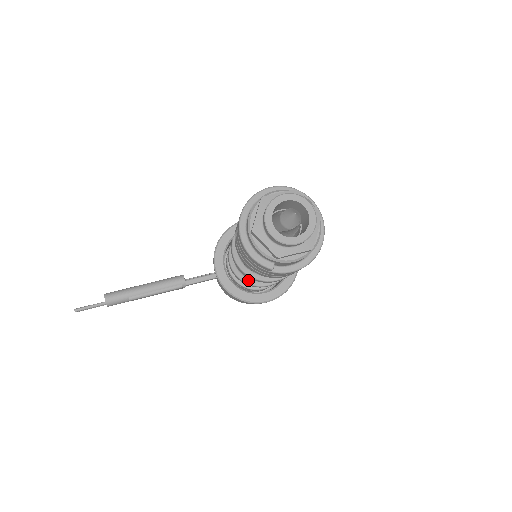
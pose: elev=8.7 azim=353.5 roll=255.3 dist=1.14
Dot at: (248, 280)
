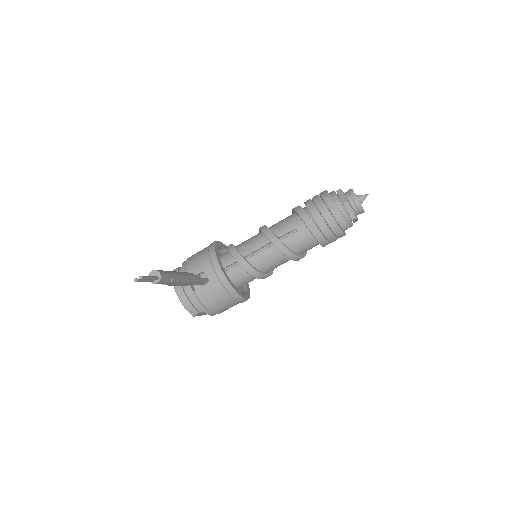
Dot at: (258, 270)
